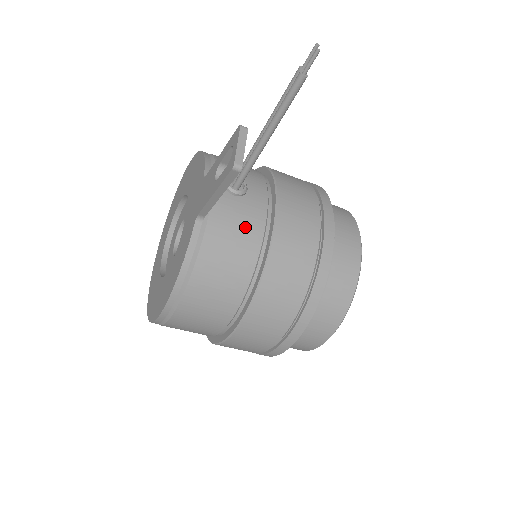
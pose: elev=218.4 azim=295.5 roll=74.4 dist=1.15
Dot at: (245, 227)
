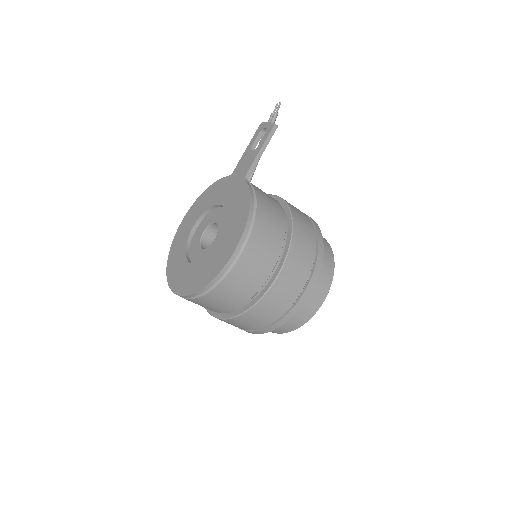
Dot at: occluded
